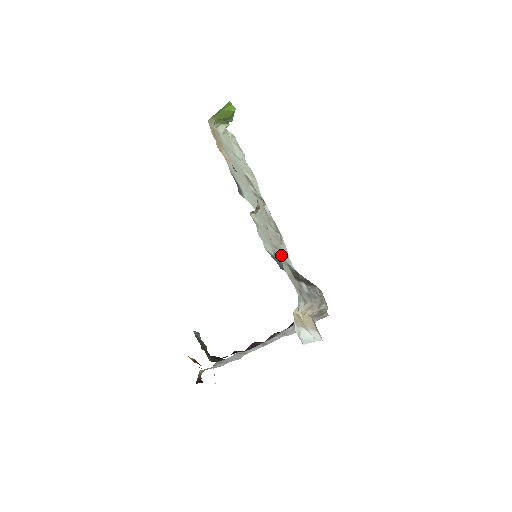
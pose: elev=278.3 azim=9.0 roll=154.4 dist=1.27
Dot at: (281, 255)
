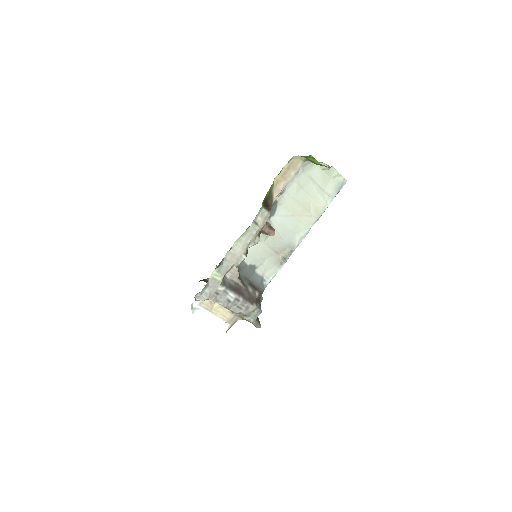
Dot at: (222, 266)
